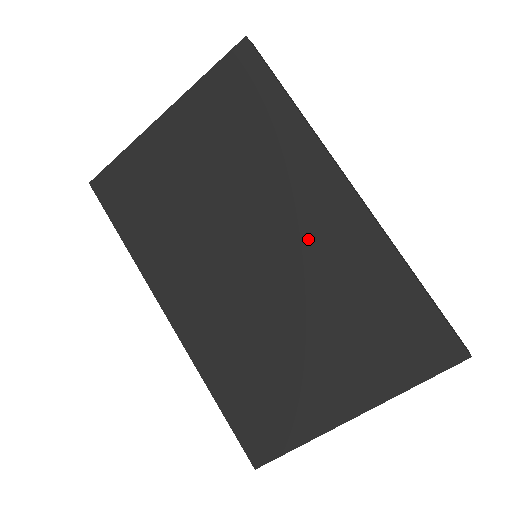
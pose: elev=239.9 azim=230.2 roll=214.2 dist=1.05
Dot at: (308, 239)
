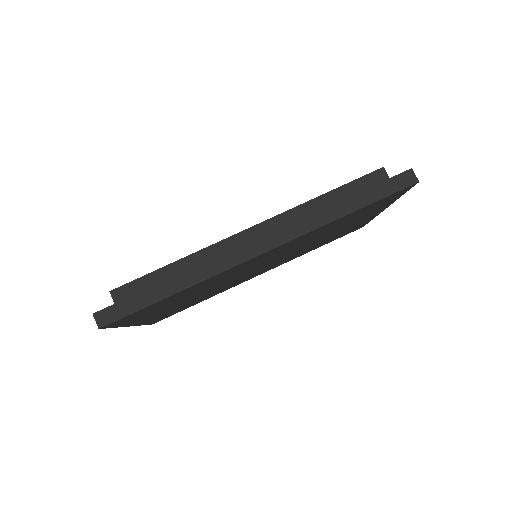
Dot at: (277, 254)
